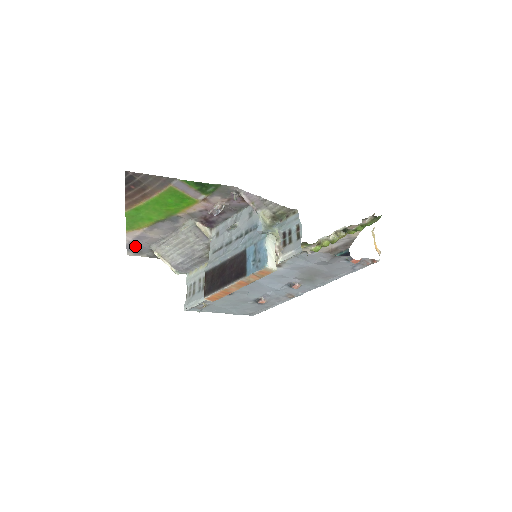
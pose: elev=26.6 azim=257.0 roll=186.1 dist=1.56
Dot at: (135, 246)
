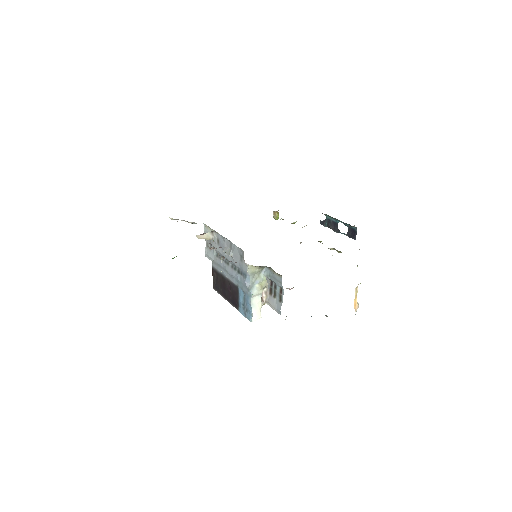
Dot at: occluded
